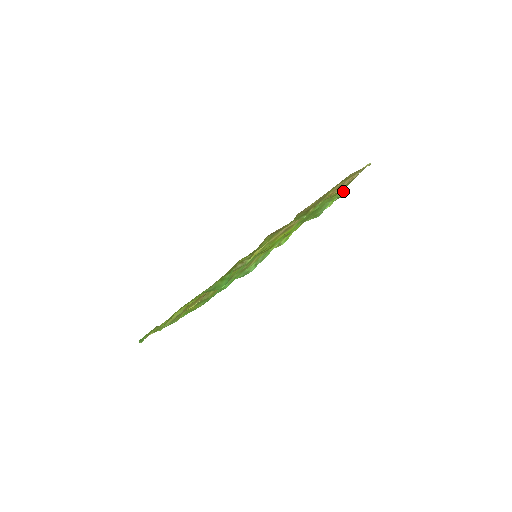
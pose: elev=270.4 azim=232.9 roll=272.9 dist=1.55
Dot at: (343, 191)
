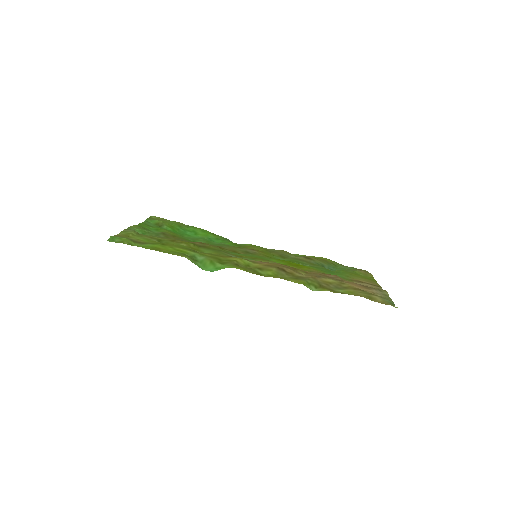
Dot at: occluded
